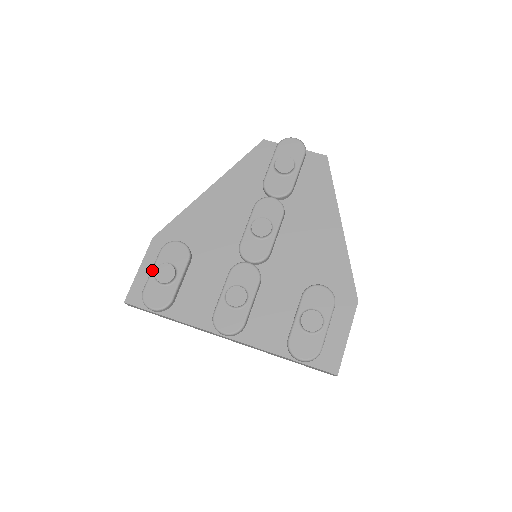
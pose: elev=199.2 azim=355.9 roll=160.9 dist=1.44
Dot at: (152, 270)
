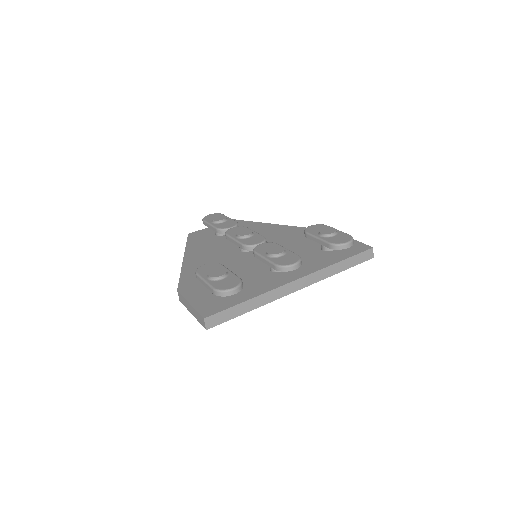
Dot at: (205, 280)
